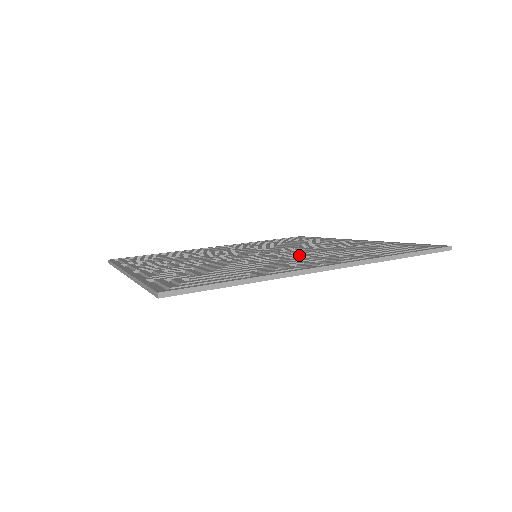
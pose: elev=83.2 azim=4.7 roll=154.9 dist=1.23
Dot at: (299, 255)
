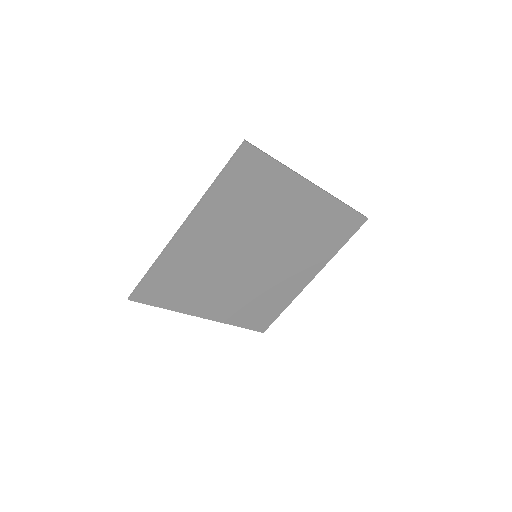
Dot at: (287, 236)
